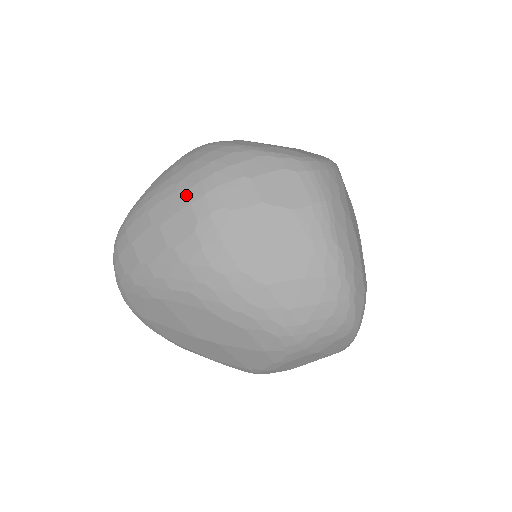
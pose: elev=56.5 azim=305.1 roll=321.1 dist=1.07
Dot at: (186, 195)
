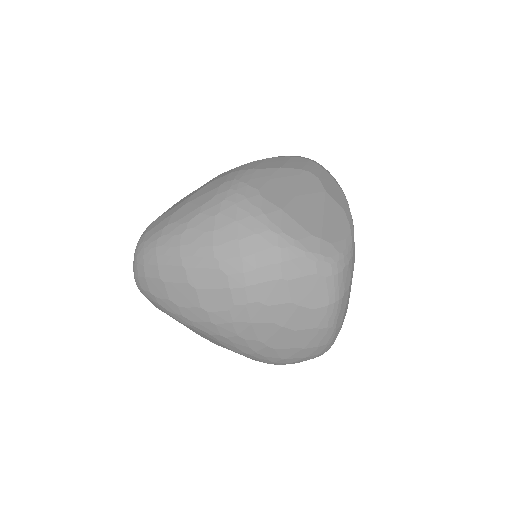
Dot at: (227, 279)
